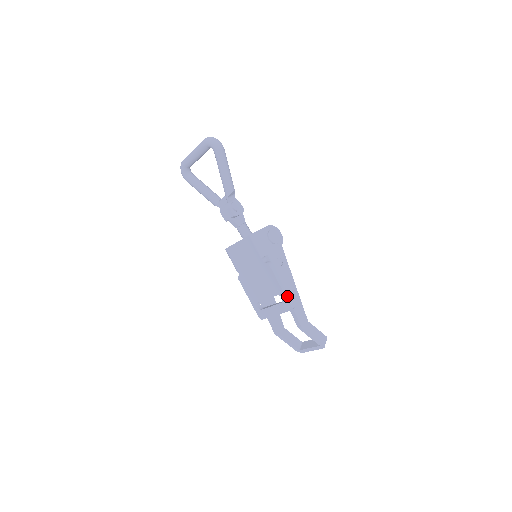
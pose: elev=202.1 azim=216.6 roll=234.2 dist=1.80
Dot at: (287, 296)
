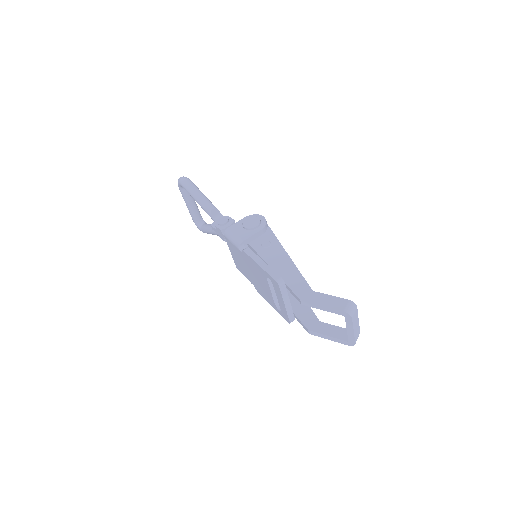
Dot at: (269, 272)
